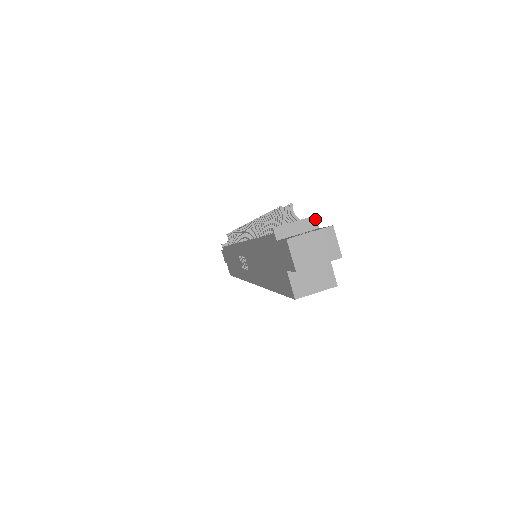
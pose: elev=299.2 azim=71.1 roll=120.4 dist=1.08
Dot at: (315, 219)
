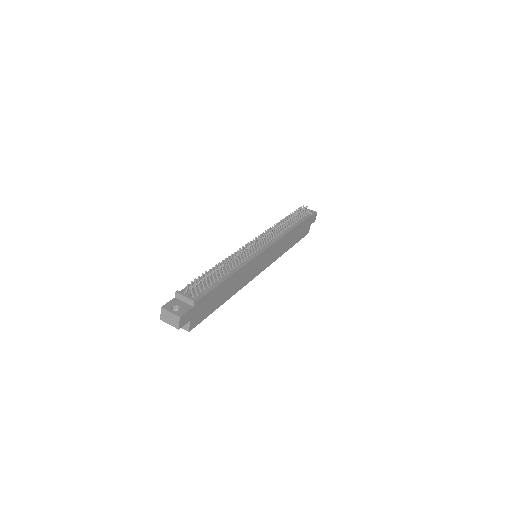
Dot at: (193, 302)
